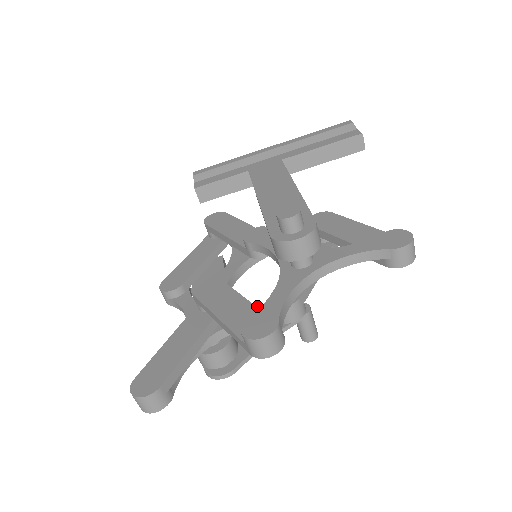
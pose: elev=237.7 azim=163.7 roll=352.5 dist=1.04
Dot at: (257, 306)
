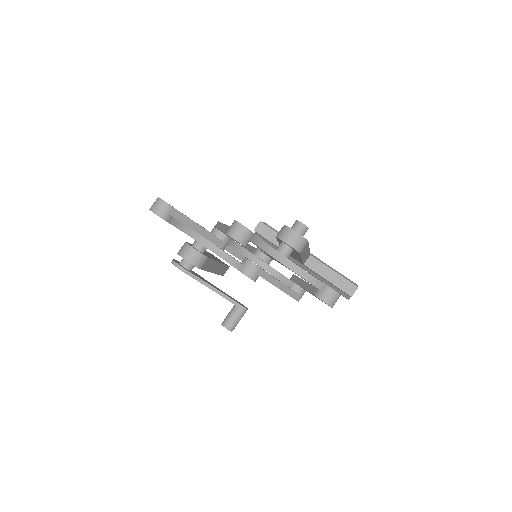
Dot at: occluded
